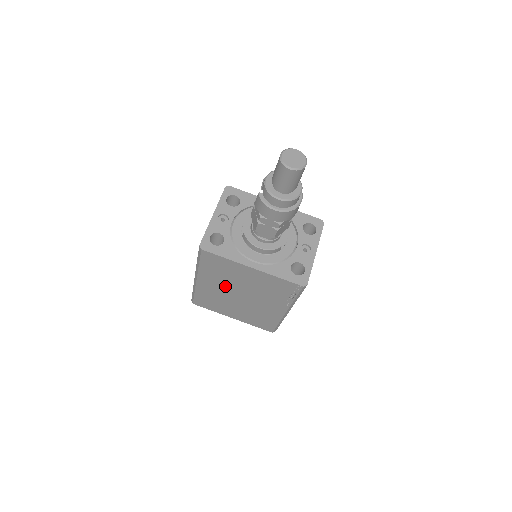
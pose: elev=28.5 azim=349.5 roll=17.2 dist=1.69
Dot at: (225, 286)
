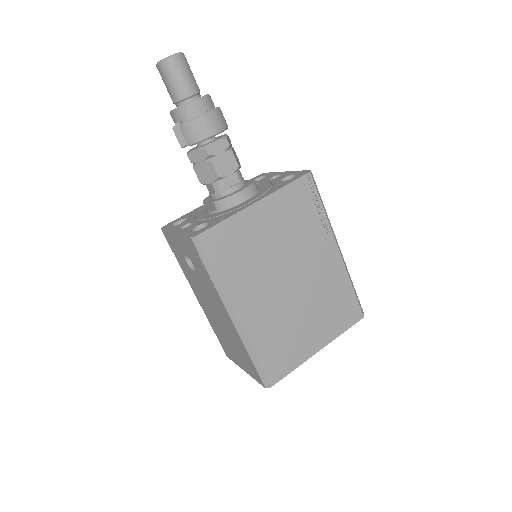
Dot at: (265, 284)
